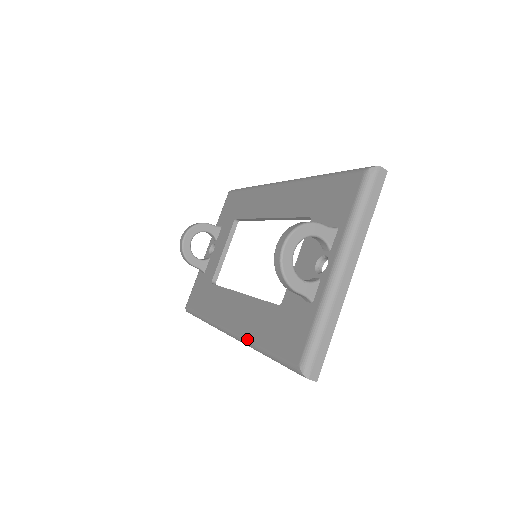
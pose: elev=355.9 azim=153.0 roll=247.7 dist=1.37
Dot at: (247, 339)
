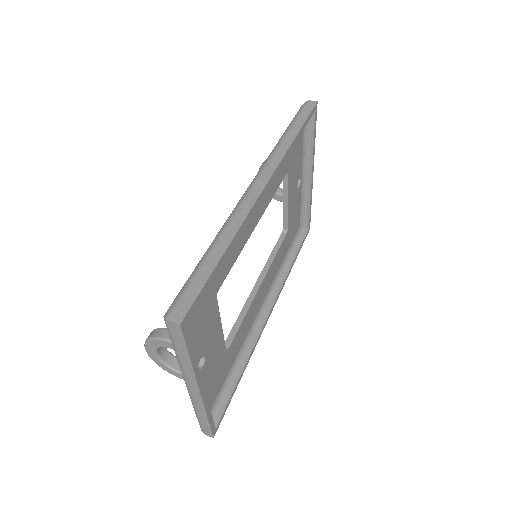
Dot at: occluded
